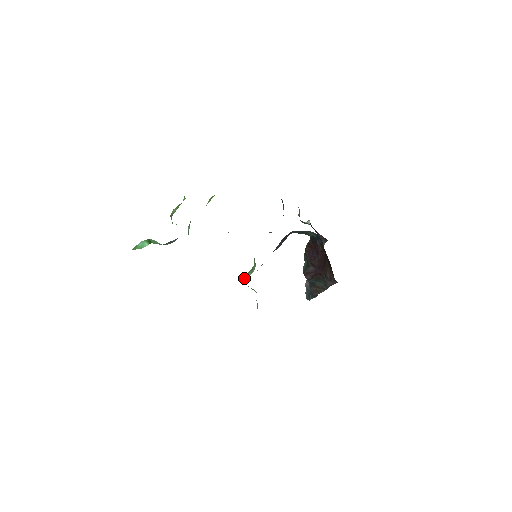
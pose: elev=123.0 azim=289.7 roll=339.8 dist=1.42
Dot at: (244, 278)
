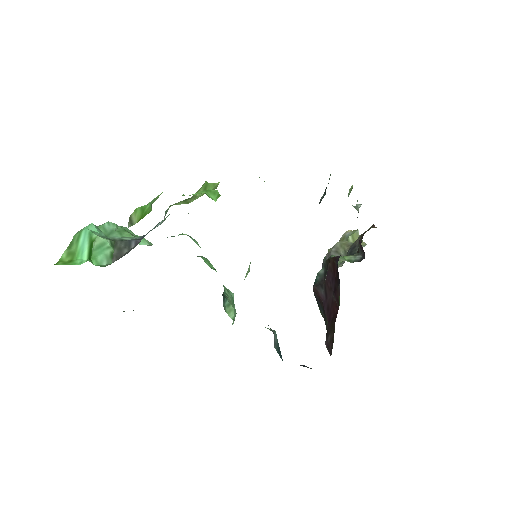
Dot at: occluded
